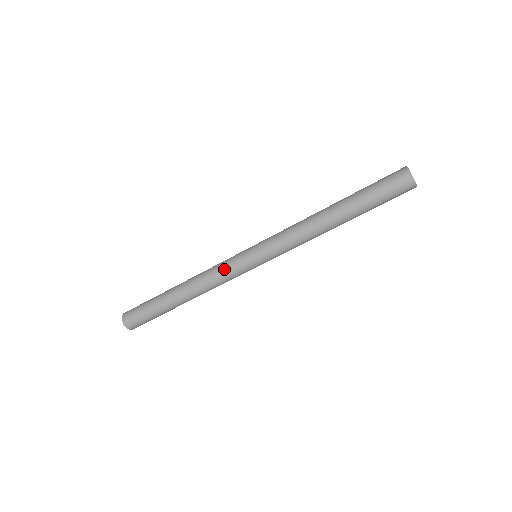
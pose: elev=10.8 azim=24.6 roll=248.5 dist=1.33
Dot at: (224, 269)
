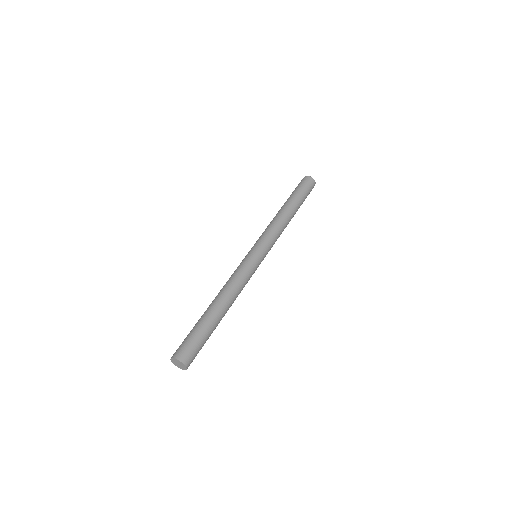
Dot at: (238, 268)
